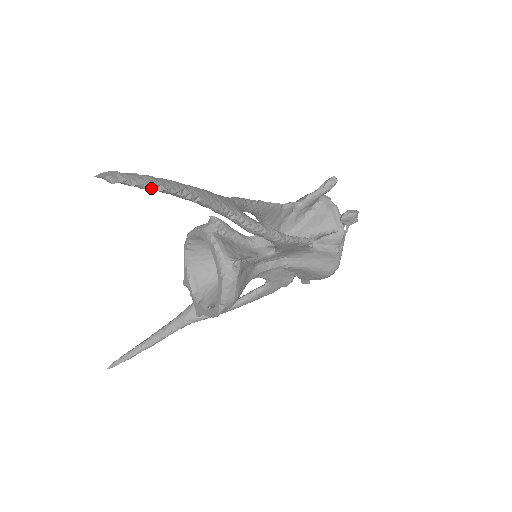
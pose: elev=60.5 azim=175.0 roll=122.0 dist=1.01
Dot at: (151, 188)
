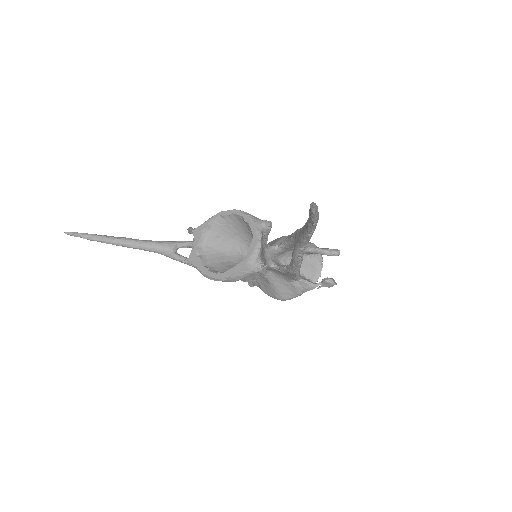
Dot at: (315, 223)
